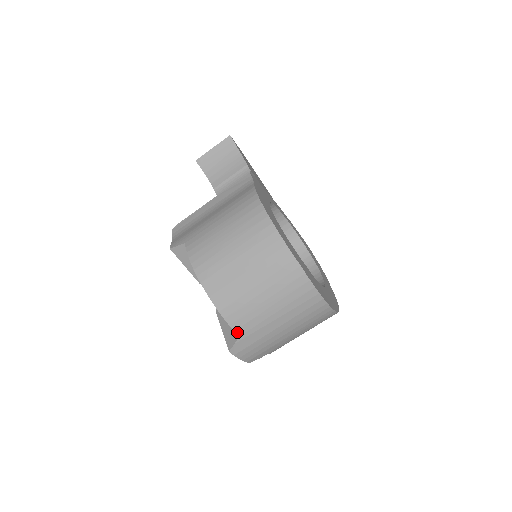
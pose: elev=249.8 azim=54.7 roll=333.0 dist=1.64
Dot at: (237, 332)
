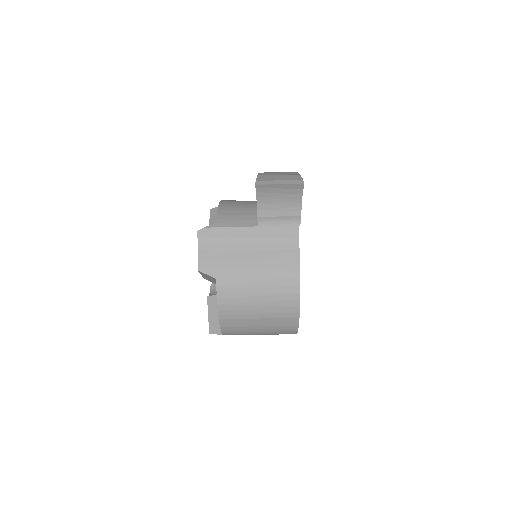
Dot at: occluded
